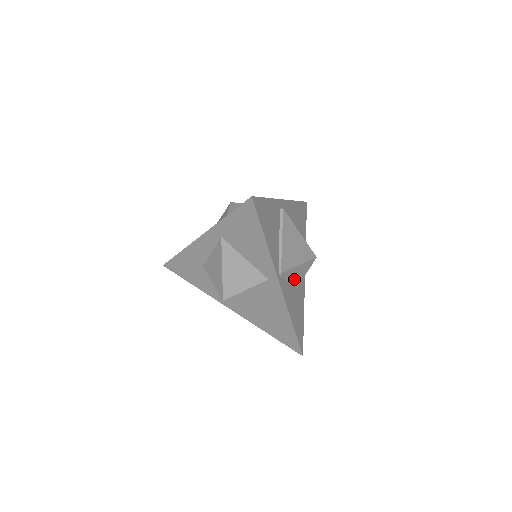
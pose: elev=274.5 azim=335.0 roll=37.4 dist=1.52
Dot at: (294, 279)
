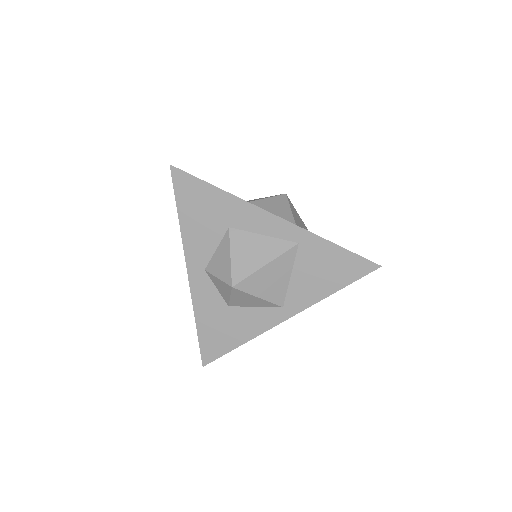
Dot at: occluded
